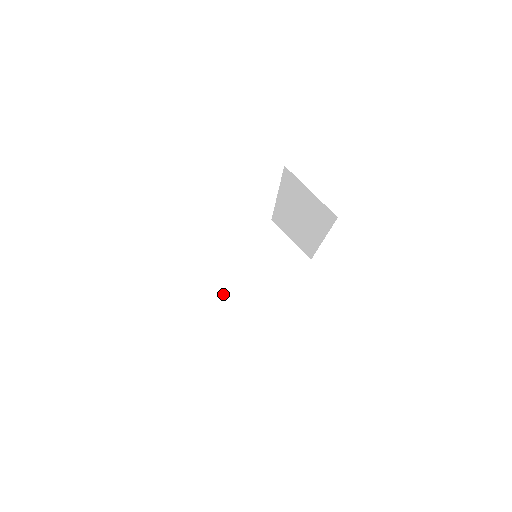
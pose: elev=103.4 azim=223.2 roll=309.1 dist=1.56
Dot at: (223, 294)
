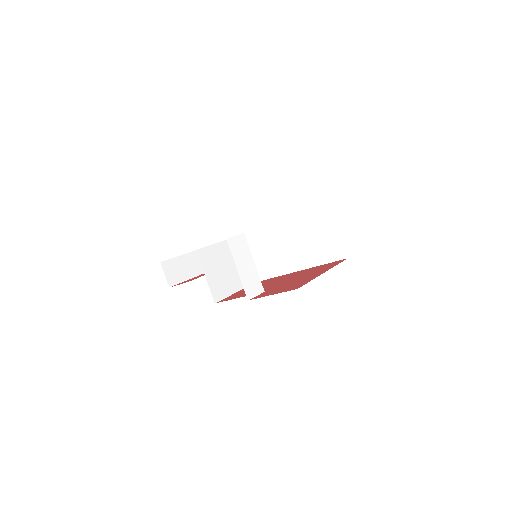
Dot at: (247, 272)
